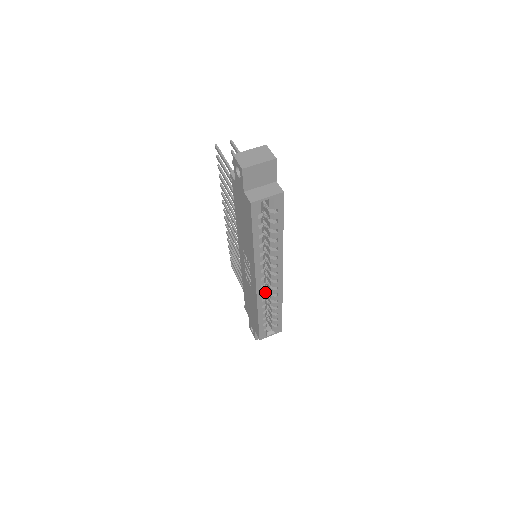
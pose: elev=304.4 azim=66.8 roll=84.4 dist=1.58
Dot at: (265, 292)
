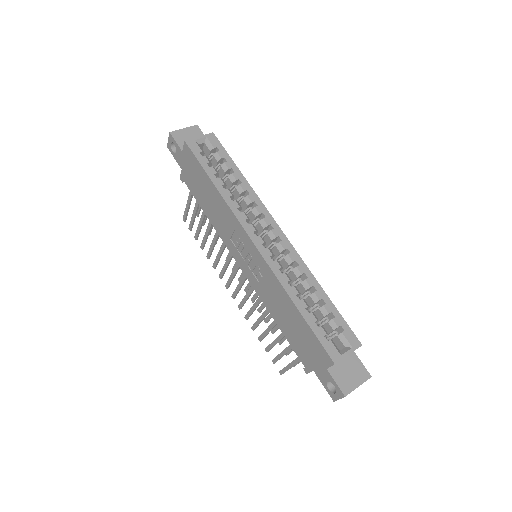
Dot at: (277, 261)
